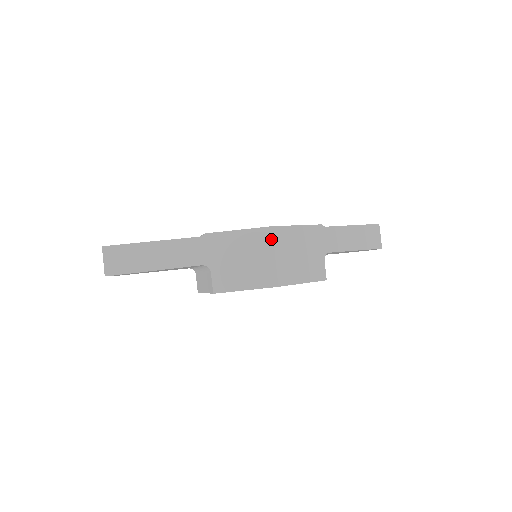
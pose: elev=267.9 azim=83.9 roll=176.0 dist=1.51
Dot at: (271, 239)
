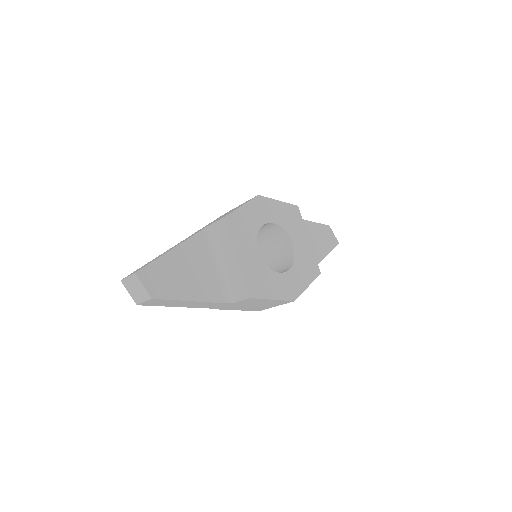
Dot at: occluded
